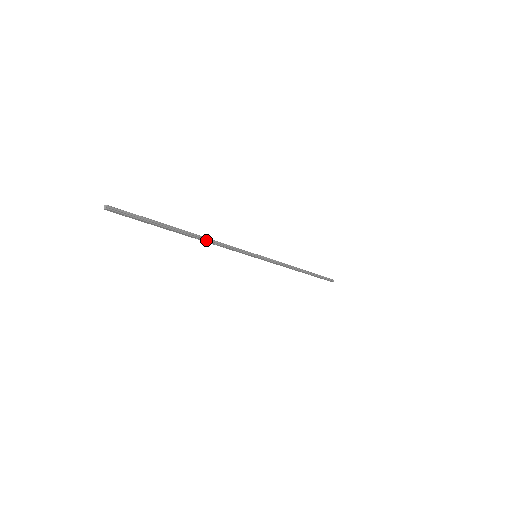
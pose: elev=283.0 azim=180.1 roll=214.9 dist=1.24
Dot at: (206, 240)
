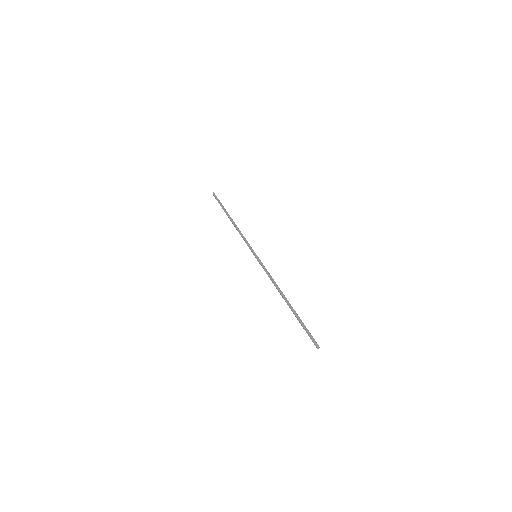
Dot at: (281, 291)
